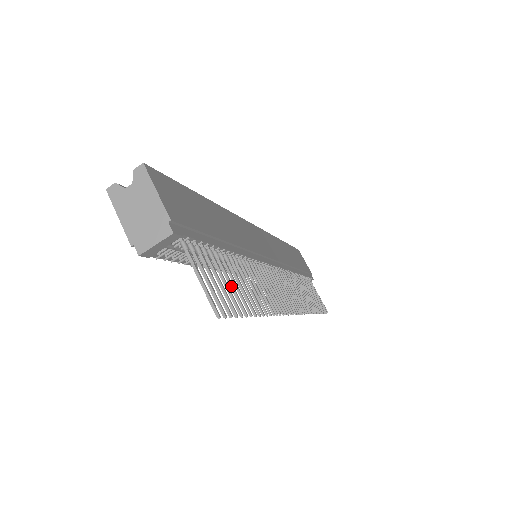
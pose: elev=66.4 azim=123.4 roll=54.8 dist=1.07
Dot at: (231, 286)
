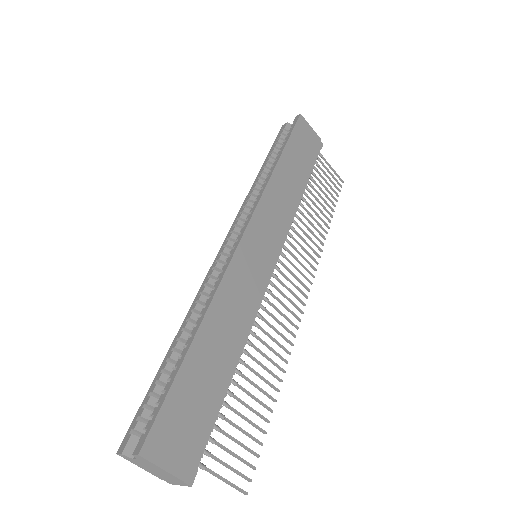
Dot at: occluded
